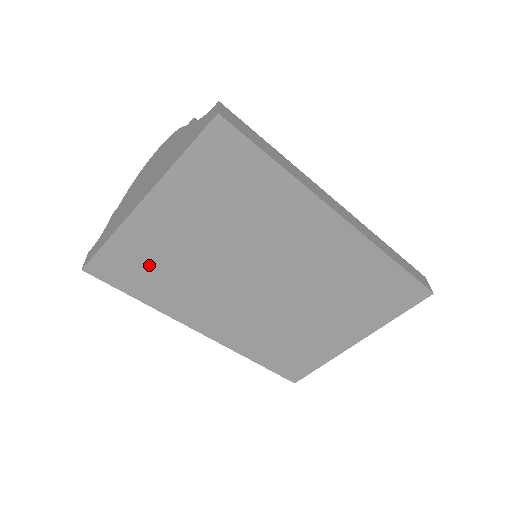
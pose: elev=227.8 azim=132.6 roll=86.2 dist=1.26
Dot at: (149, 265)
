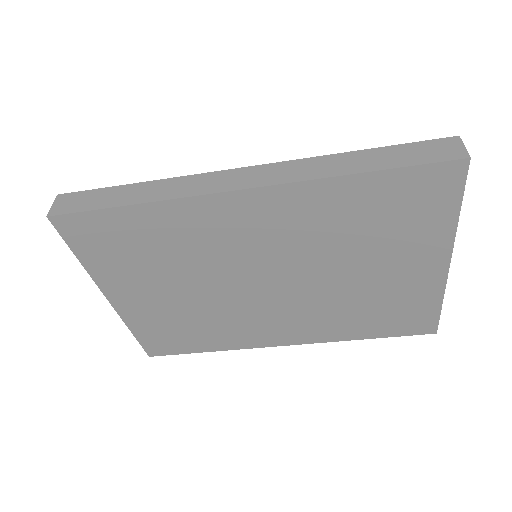
Dot at: (176, 329)
